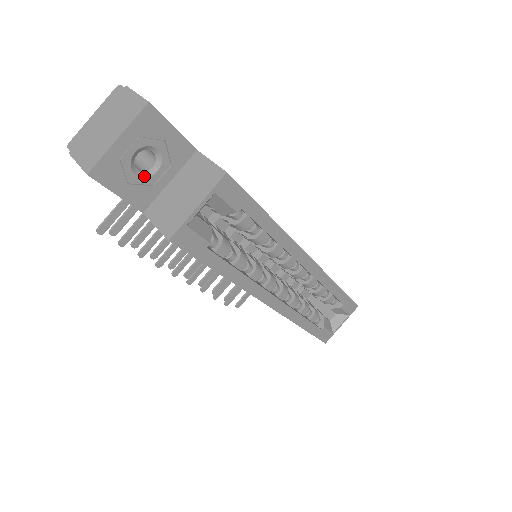
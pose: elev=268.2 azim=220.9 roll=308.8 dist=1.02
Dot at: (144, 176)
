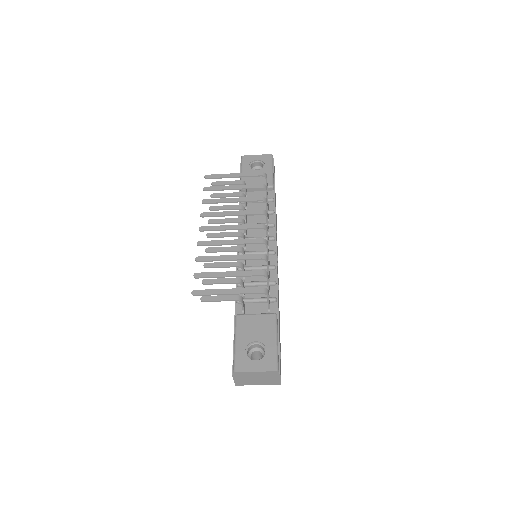
Dot at: occluded
